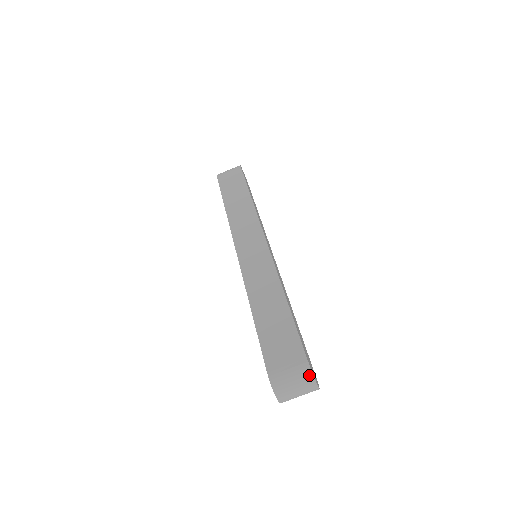
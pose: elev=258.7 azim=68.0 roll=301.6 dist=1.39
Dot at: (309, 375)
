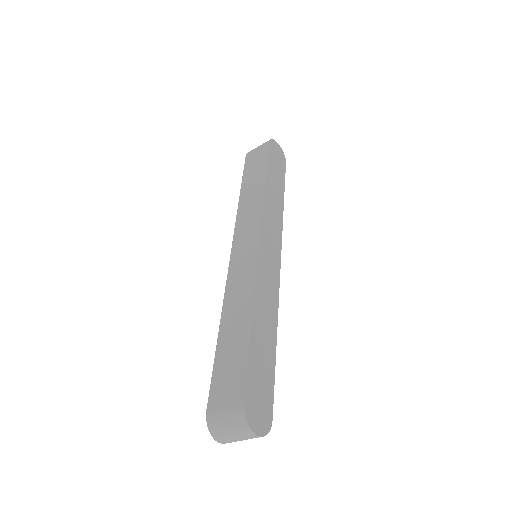
Dot at: (243, 422)
